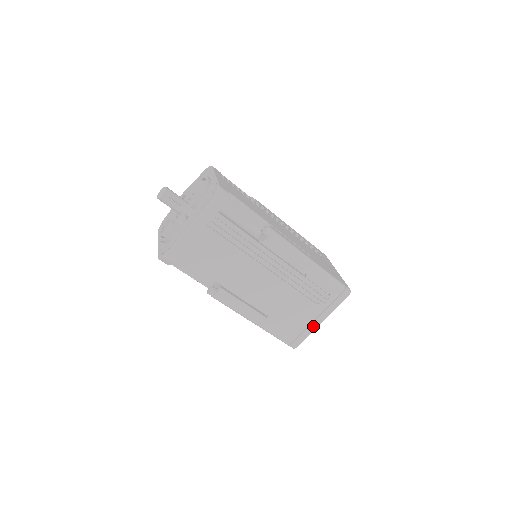
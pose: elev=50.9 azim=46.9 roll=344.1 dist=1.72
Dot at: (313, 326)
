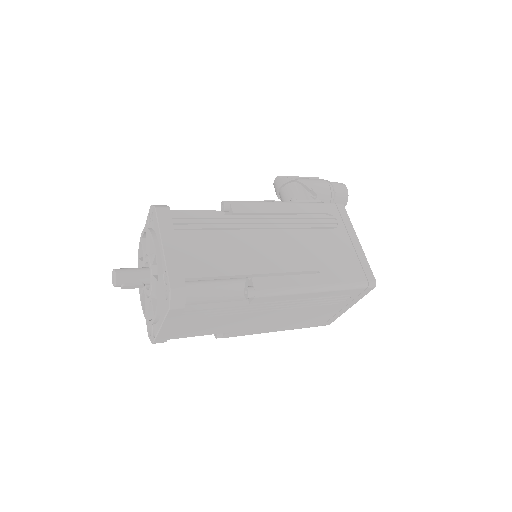
Dot at: (341, 312)
